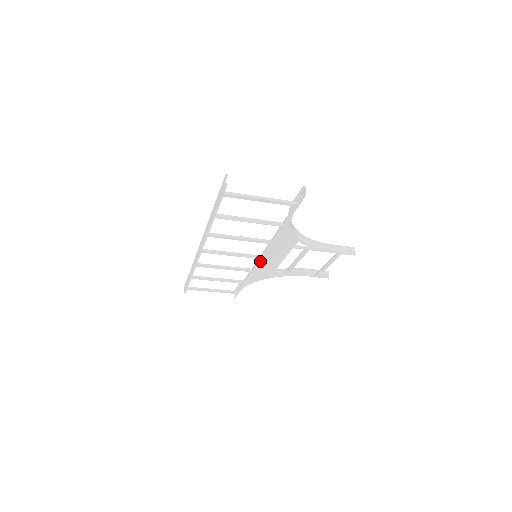
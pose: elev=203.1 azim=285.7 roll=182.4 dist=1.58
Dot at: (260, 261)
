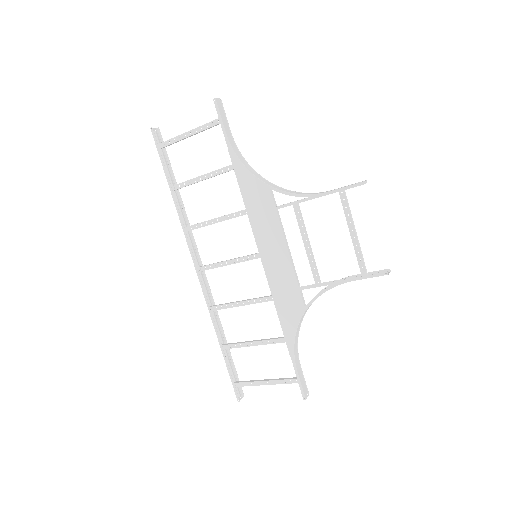
Dot at: (264, 264)
